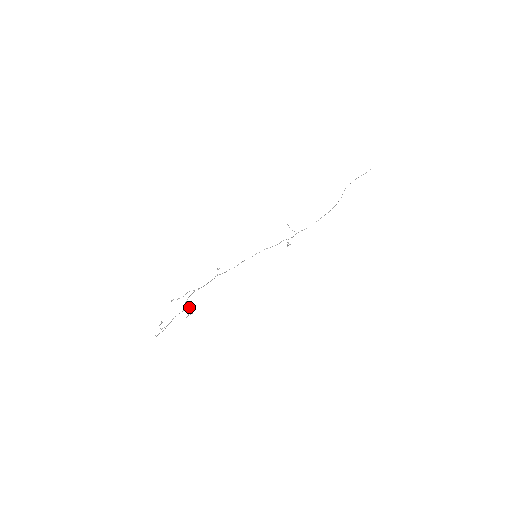
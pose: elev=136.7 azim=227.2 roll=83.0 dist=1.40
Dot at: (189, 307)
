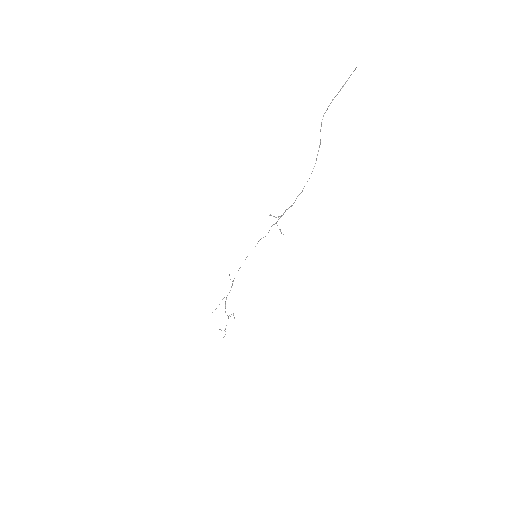
Dot at: occluded
